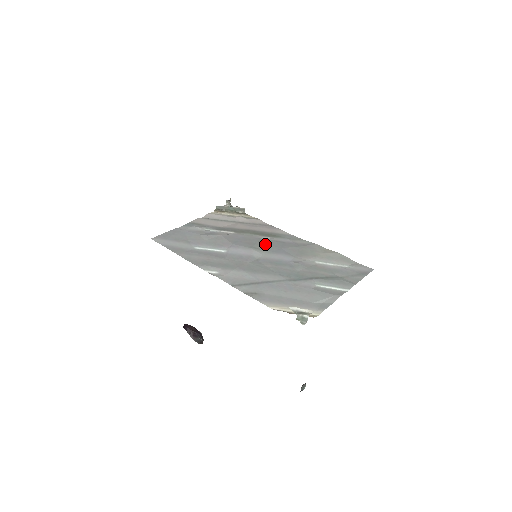
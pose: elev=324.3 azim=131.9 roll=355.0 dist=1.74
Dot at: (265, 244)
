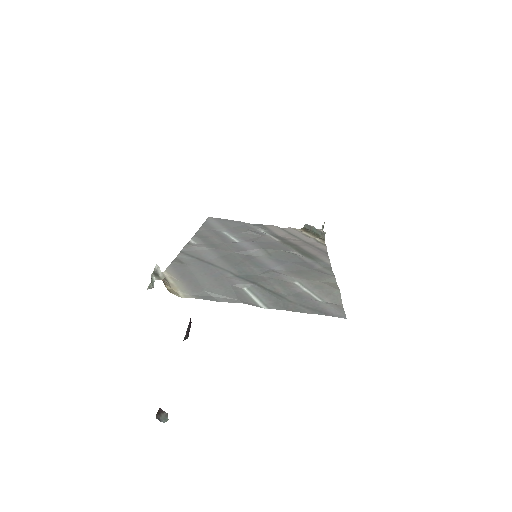
Dot at: (282, 253)
